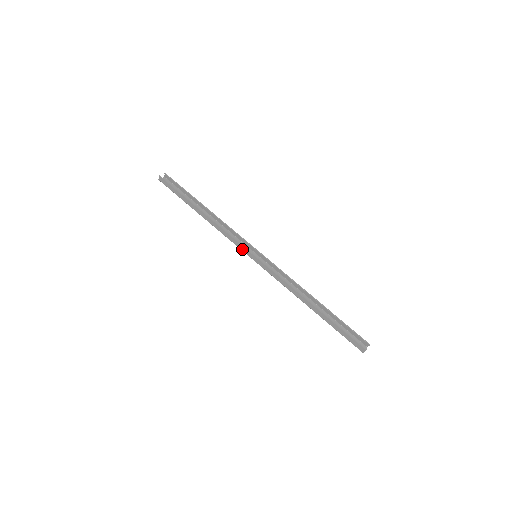
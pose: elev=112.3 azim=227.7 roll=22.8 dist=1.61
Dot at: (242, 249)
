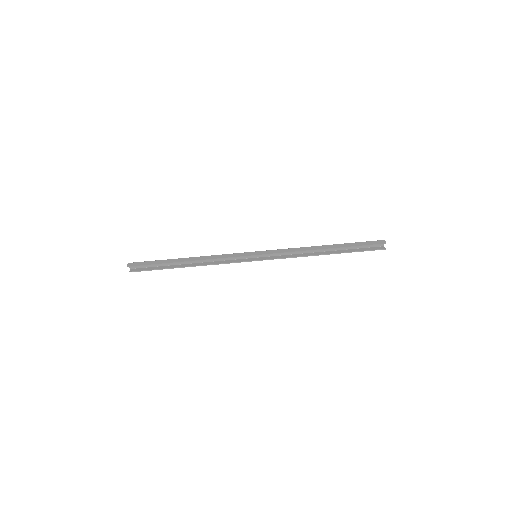
Dot at: (242, 260)
